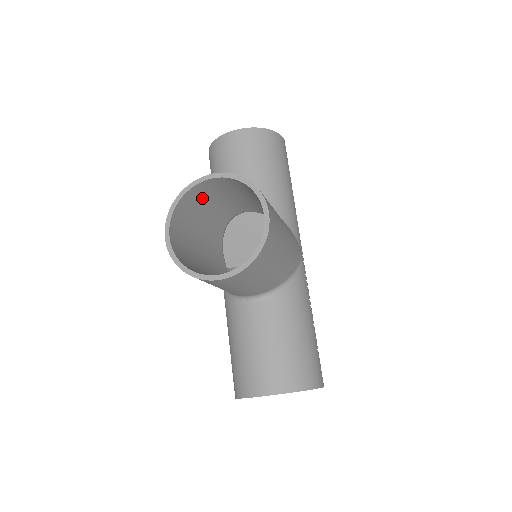
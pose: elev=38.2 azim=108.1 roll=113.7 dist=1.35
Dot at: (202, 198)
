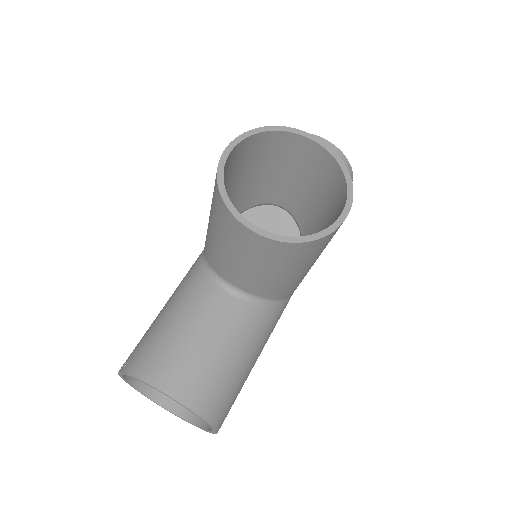
Dot at: (279, 153)
